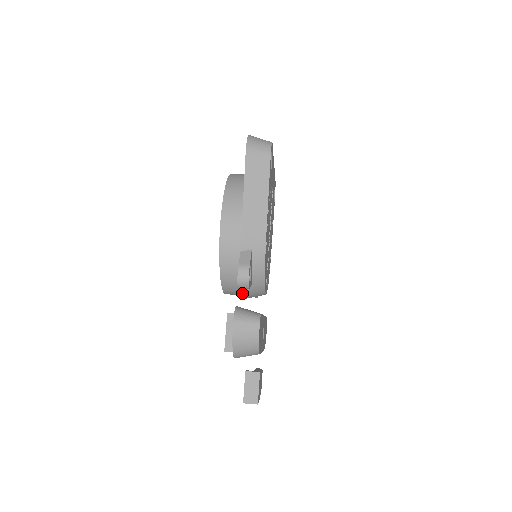
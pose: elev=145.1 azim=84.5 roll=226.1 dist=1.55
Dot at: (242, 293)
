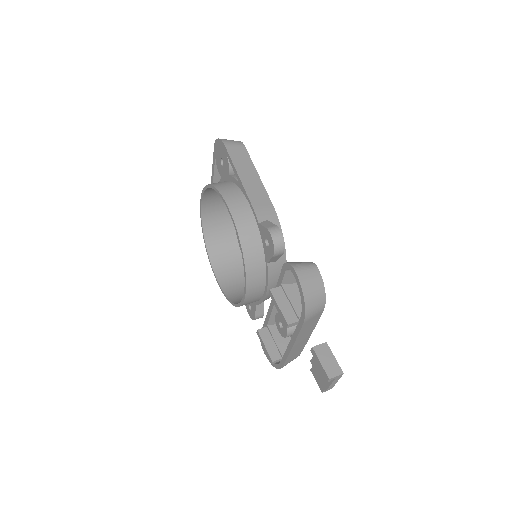
Dot at: (268, 278)
